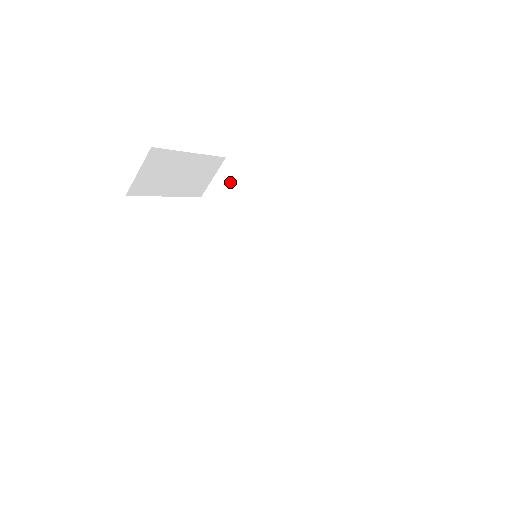
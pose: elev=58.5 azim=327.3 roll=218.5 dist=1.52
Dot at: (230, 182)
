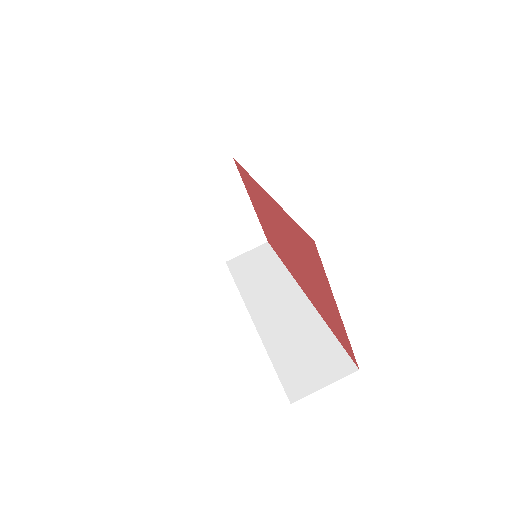
Dot at: (260, 255)
